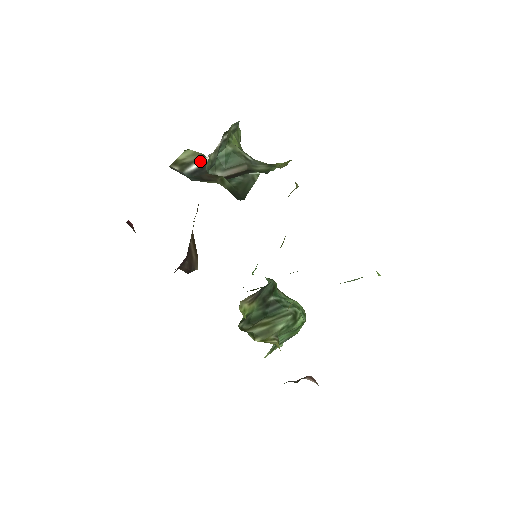
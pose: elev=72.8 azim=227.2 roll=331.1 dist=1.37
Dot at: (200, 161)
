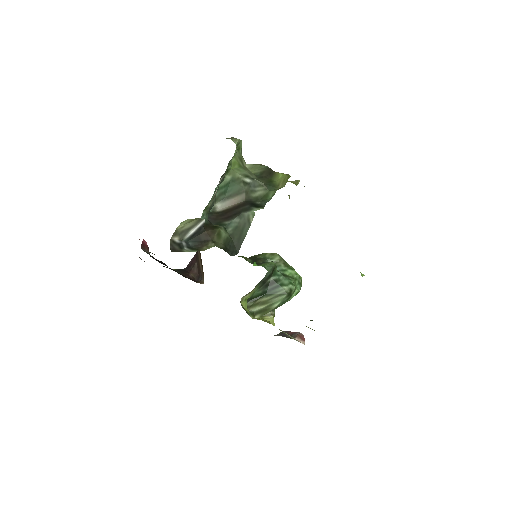
Dot at: (197, 225)
